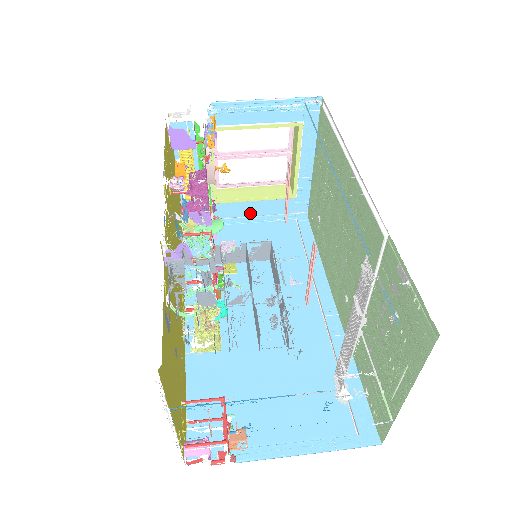
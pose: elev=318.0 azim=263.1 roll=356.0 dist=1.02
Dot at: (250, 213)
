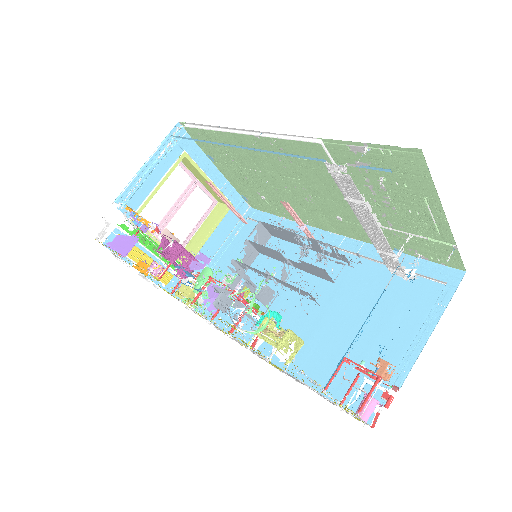
Dot at: (216, 248)
